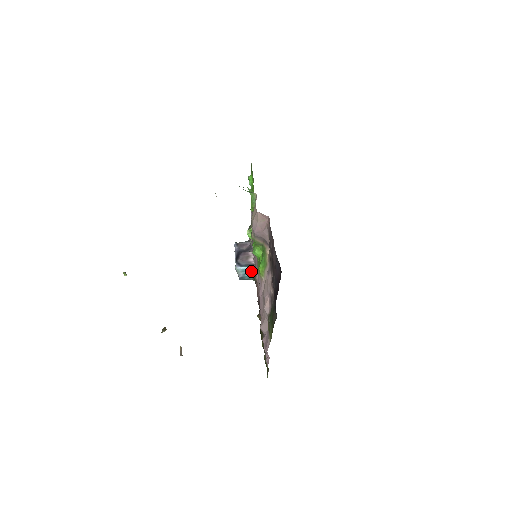
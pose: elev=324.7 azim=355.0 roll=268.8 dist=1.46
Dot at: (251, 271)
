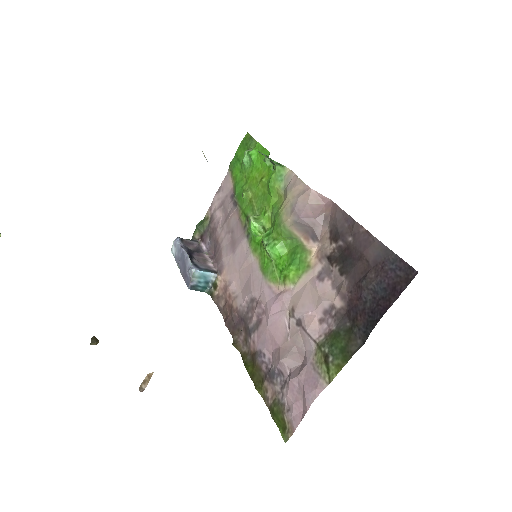
Dot at: (210, 280)
